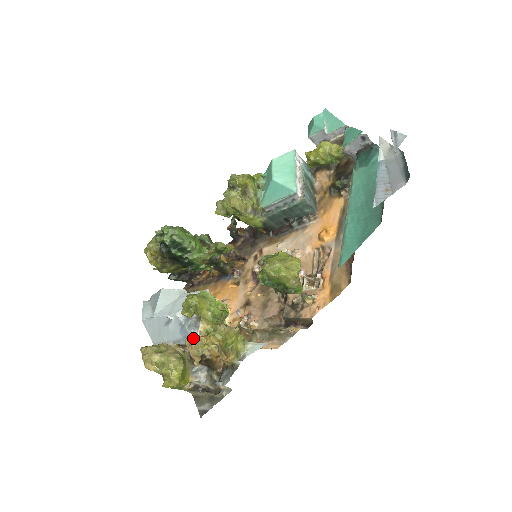
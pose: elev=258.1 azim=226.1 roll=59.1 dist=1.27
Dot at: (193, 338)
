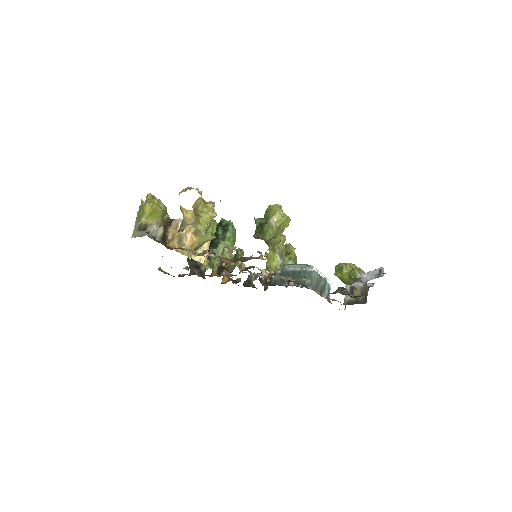
Dot at: occluded
